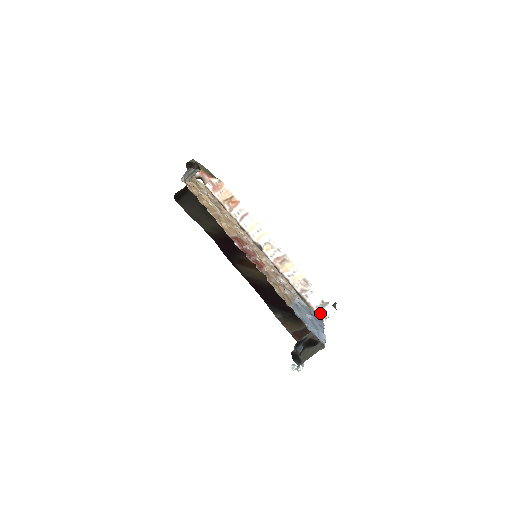
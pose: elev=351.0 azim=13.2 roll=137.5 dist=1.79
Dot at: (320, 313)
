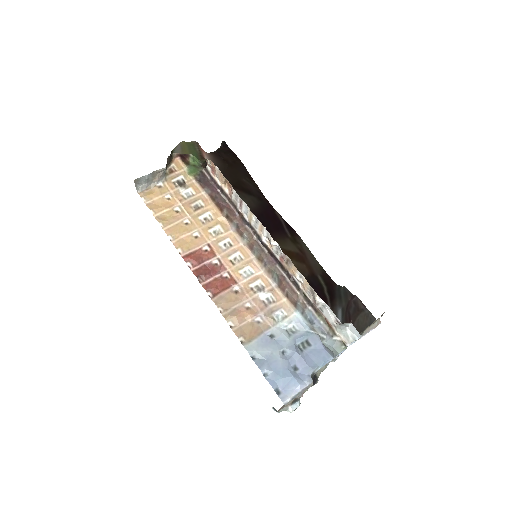
Dot at: (341, 334)
